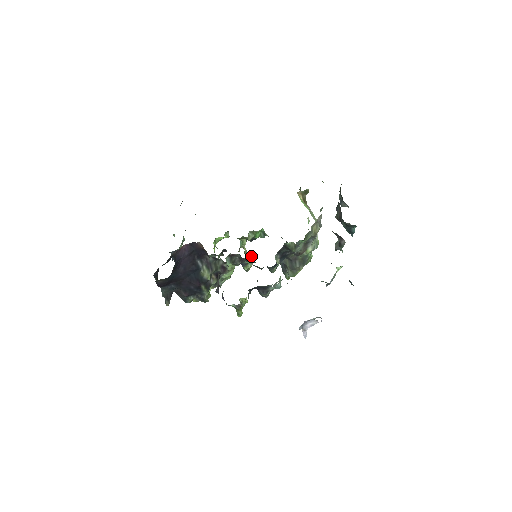
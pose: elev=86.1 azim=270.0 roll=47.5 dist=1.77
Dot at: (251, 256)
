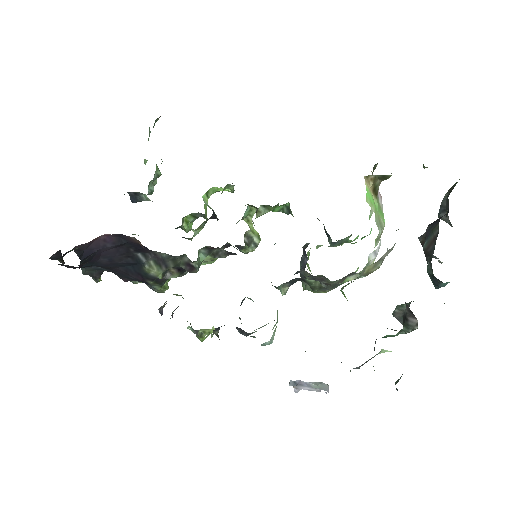
Dot at: (257, 235)
